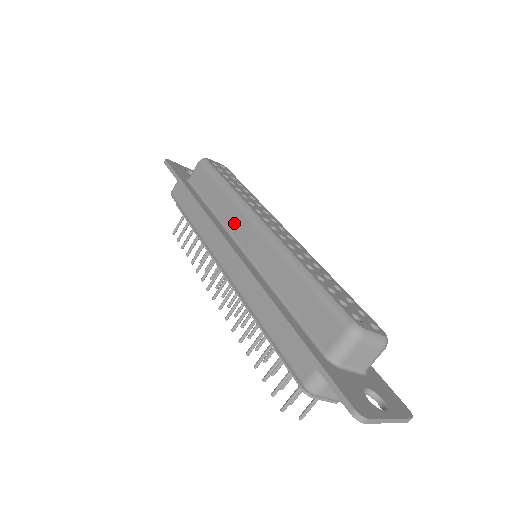
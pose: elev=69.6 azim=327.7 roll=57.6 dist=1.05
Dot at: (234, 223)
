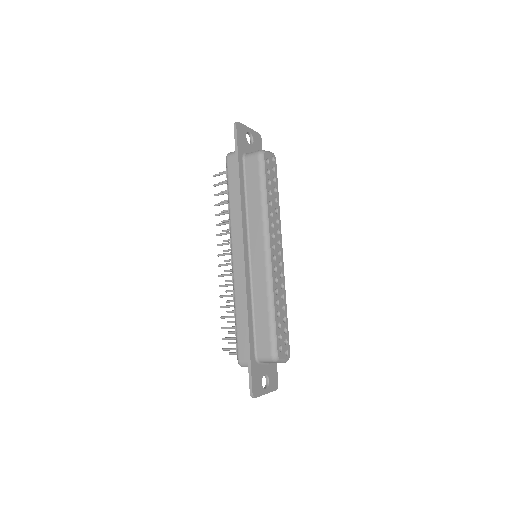
Dot at: (255, 234)
